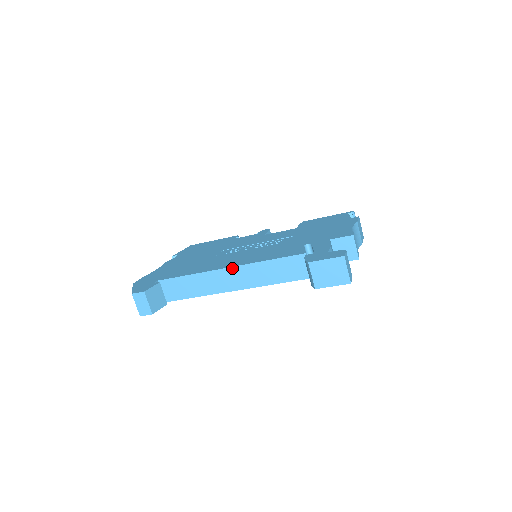
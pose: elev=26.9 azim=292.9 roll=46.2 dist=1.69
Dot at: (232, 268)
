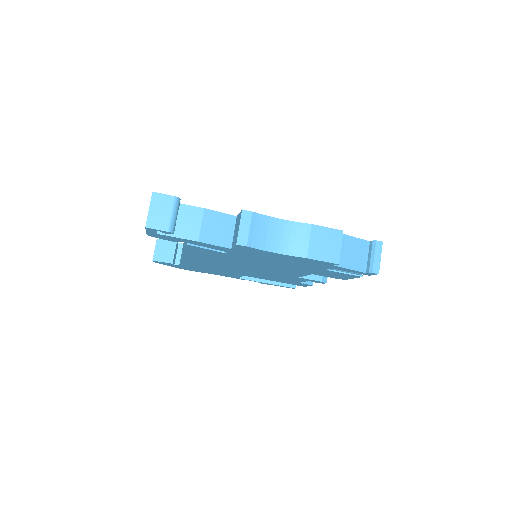
Dot at: occluded
